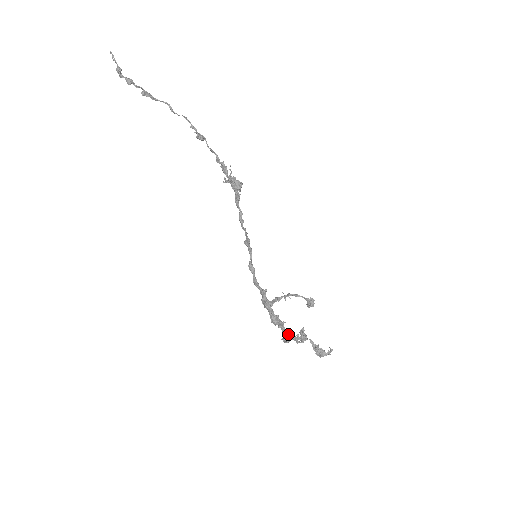
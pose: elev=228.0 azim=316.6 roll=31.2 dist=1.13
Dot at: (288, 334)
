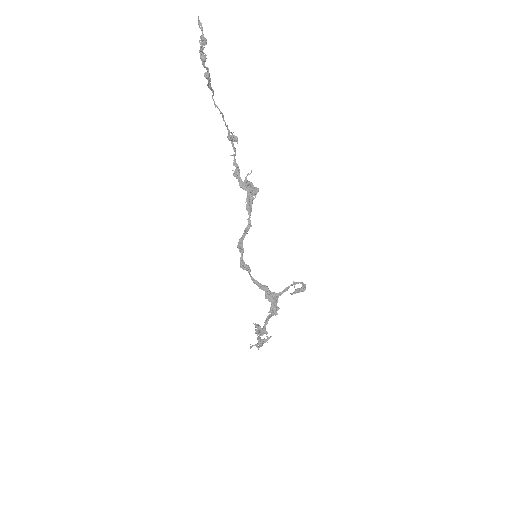
Dot at: (265, 326)
